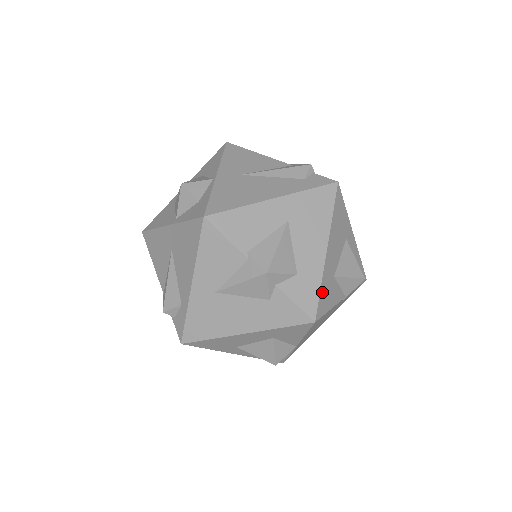
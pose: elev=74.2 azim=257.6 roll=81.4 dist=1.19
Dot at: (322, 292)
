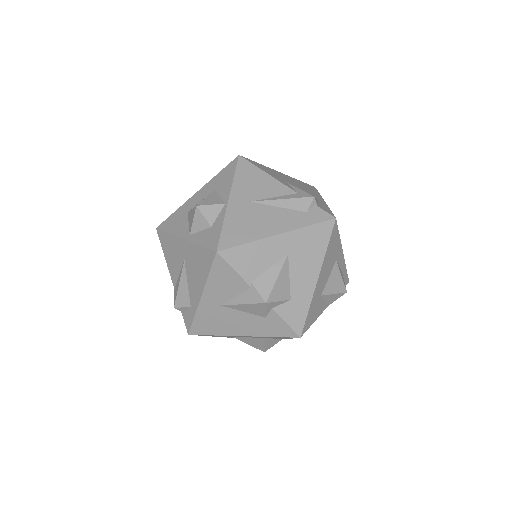
Dot at: (309, 312)
